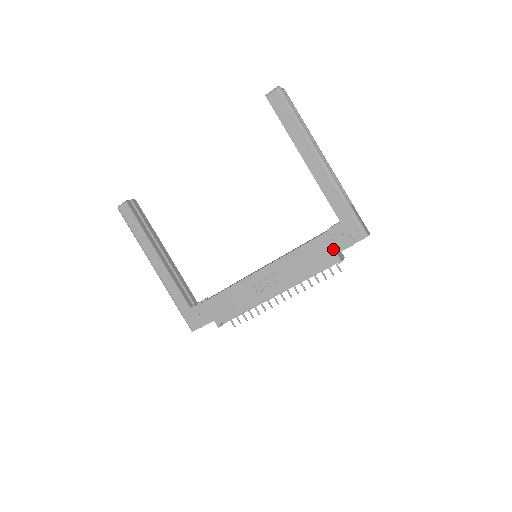
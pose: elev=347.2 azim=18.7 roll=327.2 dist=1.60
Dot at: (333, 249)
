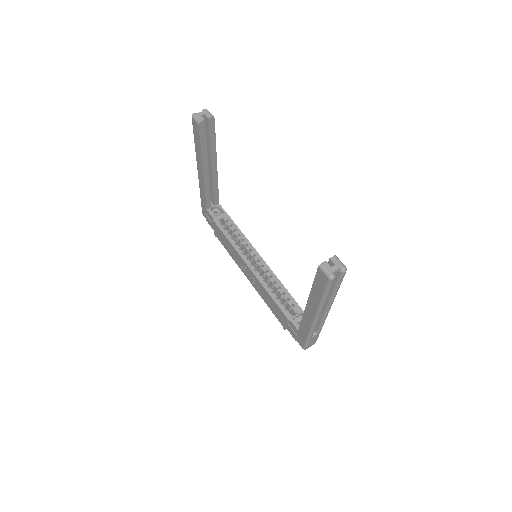
Dot at: (285, 324)
